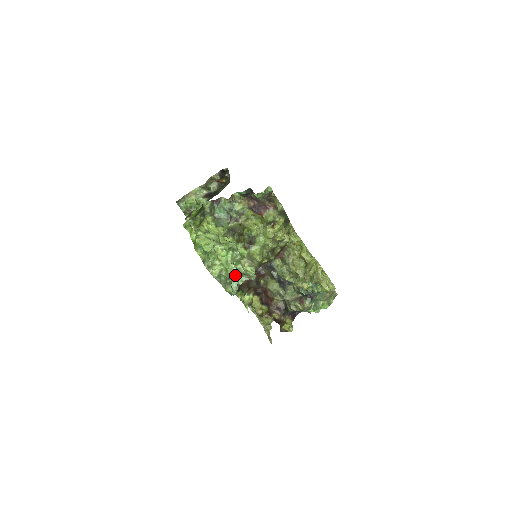
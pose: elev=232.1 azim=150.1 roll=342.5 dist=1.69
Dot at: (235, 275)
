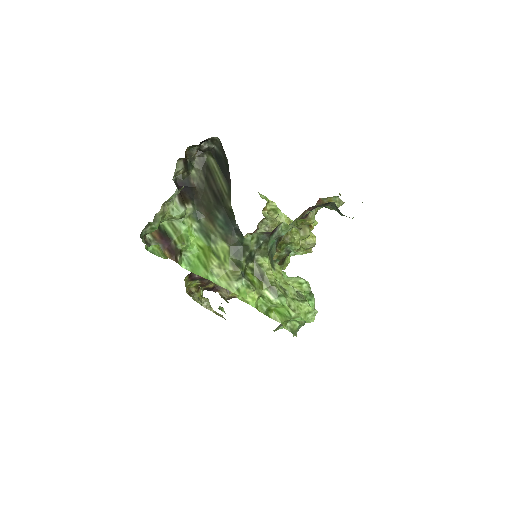
Dot at: occluded
